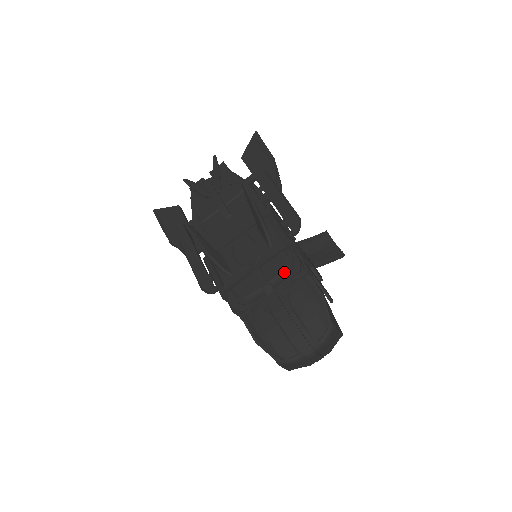
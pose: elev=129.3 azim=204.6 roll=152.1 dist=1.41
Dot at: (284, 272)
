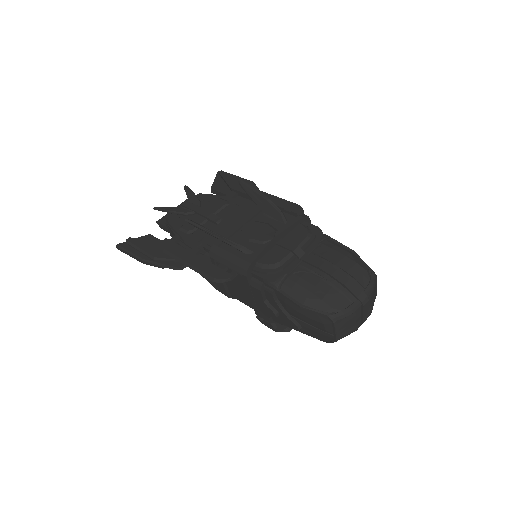
Dot at: (309, 236)
